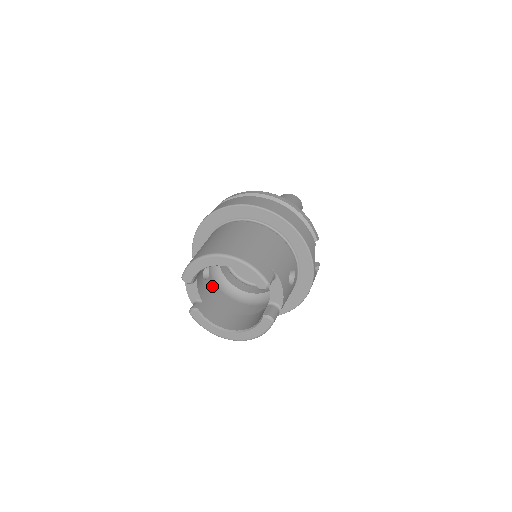
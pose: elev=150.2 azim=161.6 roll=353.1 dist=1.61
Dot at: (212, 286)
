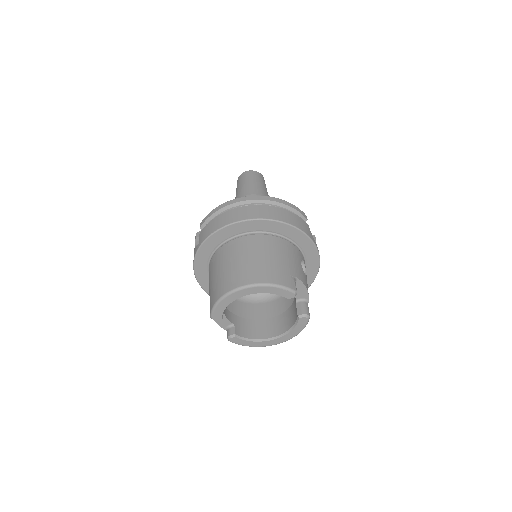
Dot at: occluded
